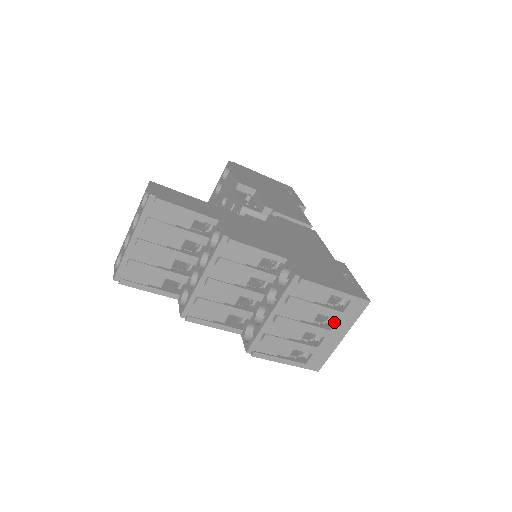
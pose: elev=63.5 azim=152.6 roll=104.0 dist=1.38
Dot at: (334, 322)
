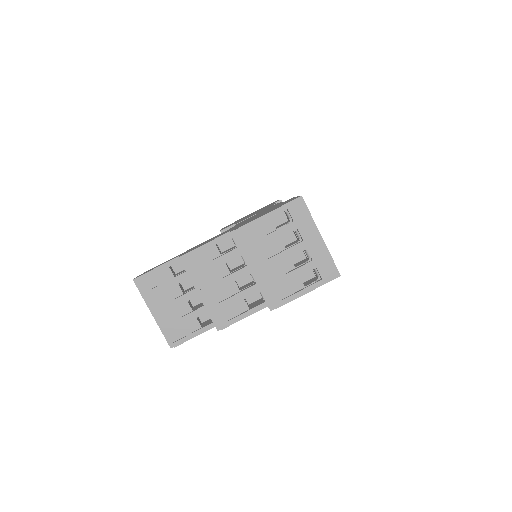
Dot at: (299, 233)
